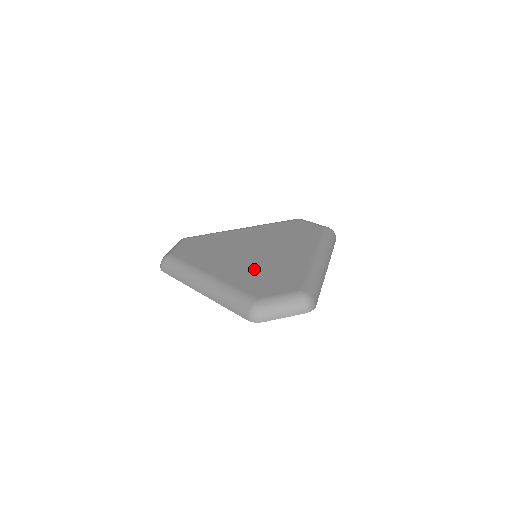
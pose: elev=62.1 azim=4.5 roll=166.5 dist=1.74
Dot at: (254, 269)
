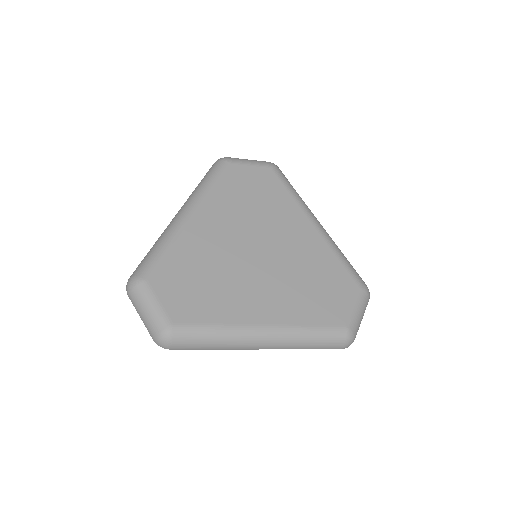
Dot at: (293, 285)
